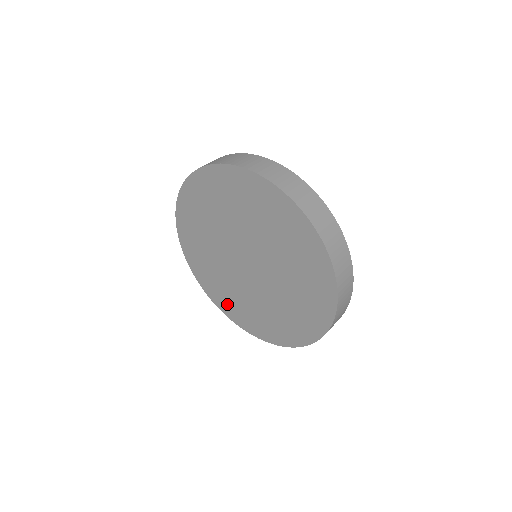
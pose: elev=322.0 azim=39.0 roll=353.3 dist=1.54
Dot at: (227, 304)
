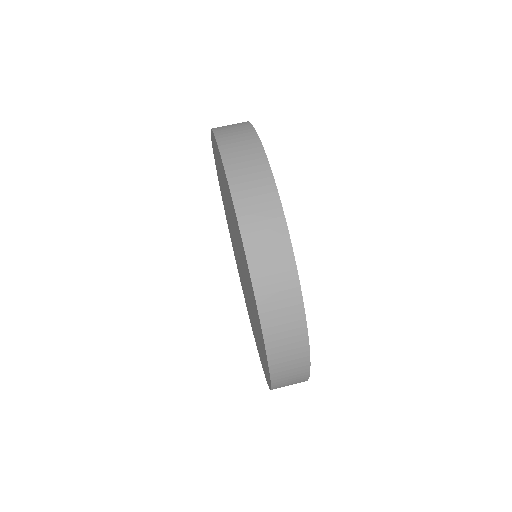
Dot at: occluded
